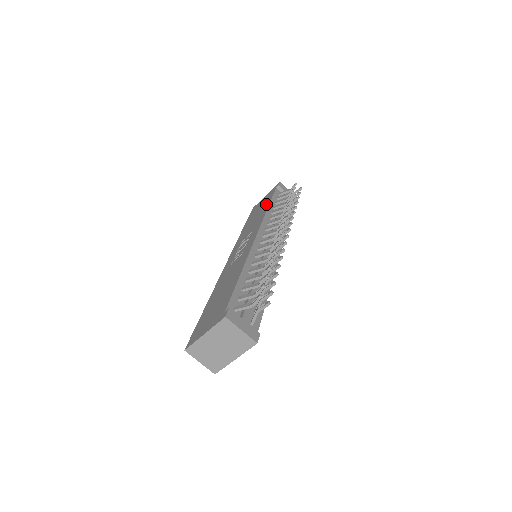
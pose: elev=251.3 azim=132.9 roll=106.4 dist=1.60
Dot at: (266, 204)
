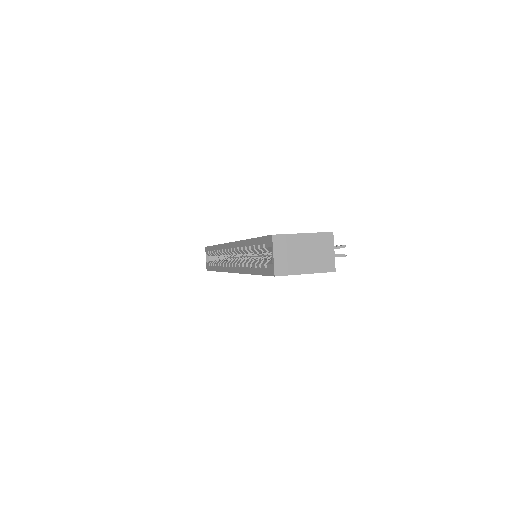
Dot at: occluded
